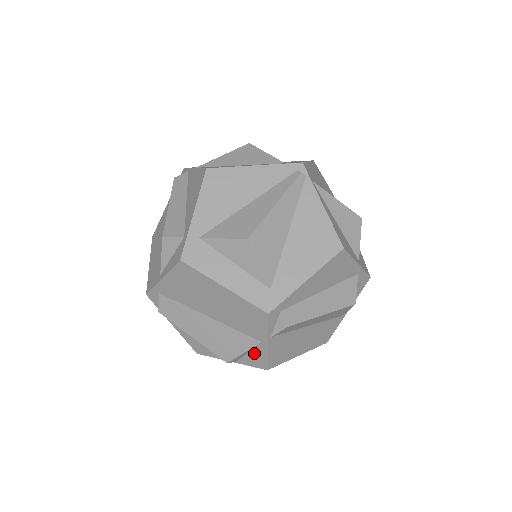
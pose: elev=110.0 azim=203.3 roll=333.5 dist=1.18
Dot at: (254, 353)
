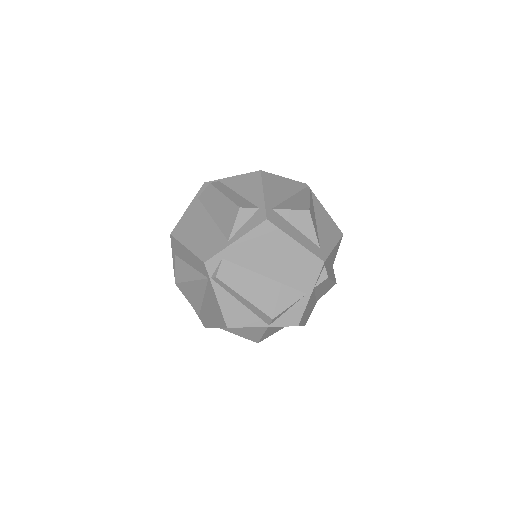
Dot at: (293, 309)
